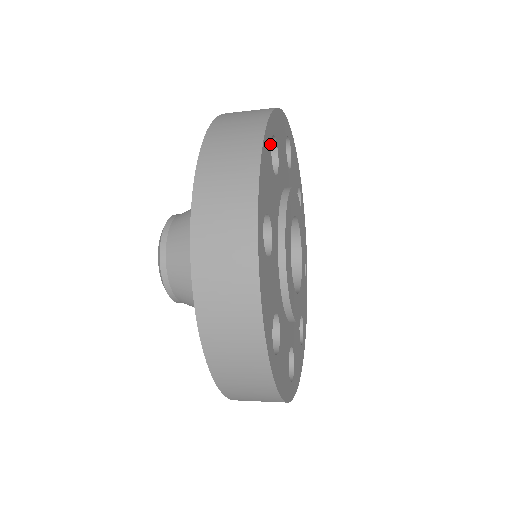
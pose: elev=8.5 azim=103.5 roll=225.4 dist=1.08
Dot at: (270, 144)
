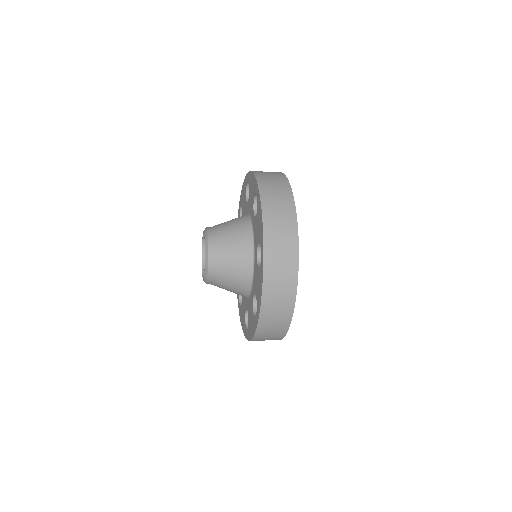
Dot at: occluded
